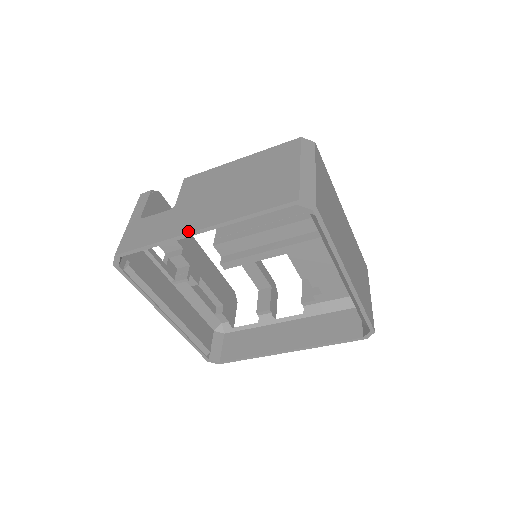
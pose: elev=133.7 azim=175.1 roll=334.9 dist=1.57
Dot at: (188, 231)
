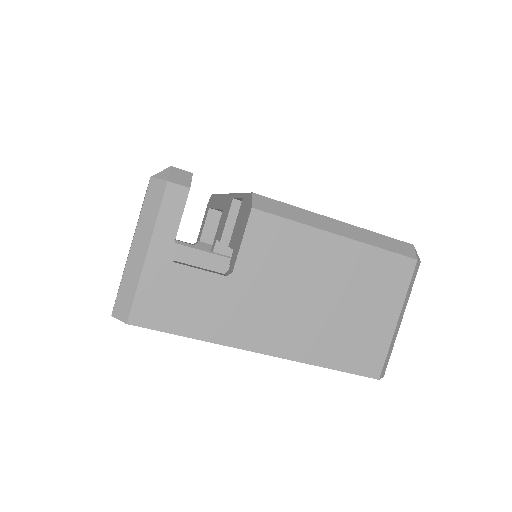
Dot at: (249, 348)
